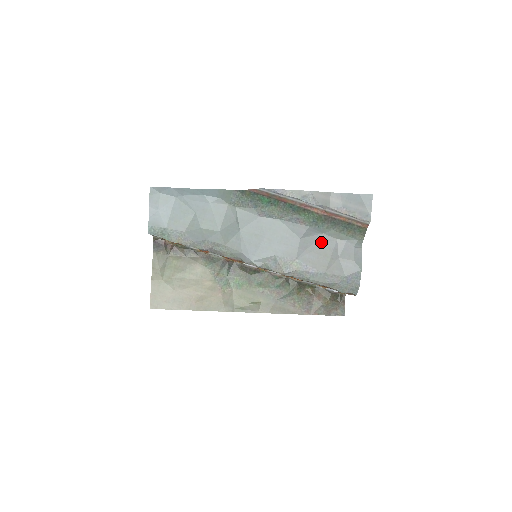
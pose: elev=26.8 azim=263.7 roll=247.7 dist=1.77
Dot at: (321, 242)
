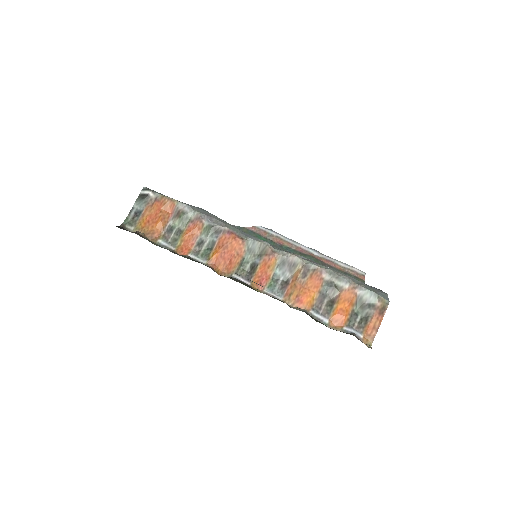
Dot at: occluded
